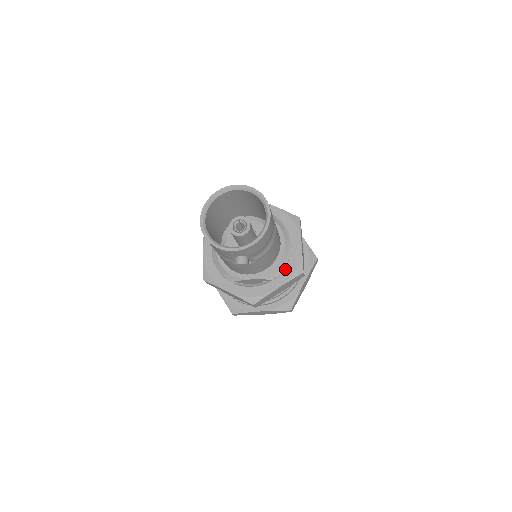
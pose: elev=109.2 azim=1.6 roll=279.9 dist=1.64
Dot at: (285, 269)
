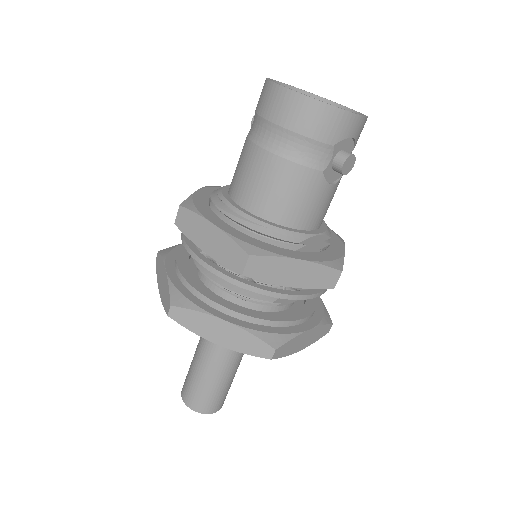
Dot at: occluded
